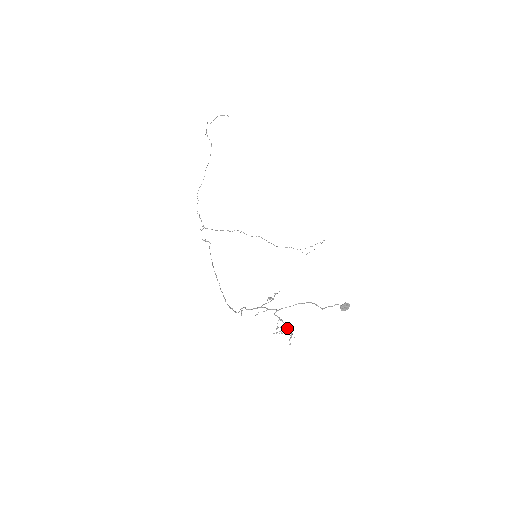
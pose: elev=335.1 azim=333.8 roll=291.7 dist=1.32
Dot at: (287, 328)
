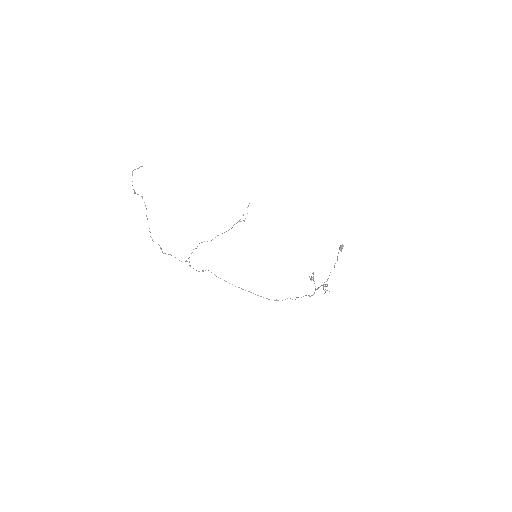
Dot at: (325, 285)
